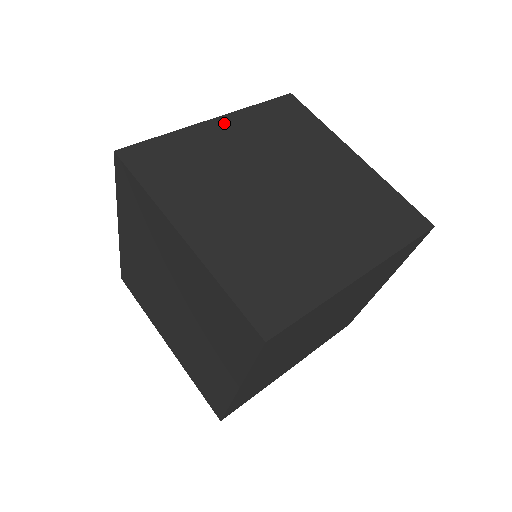
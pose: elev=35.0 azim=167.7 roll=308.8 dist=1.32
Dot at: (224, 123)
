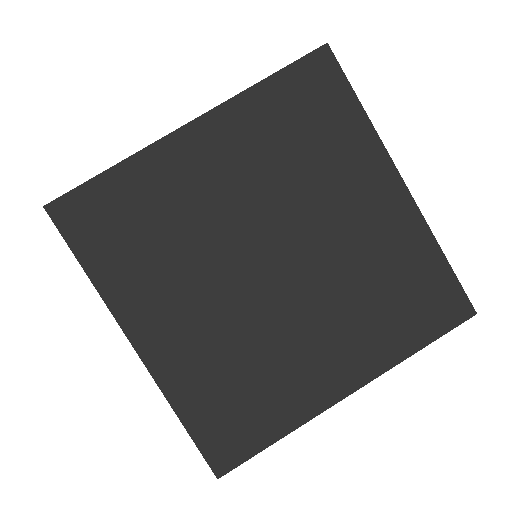
Dot at: occluded
